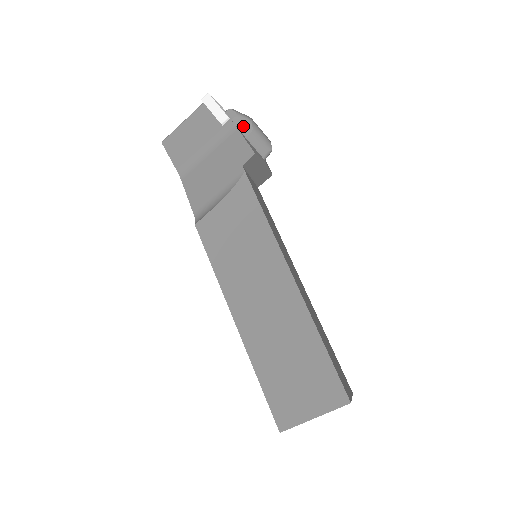
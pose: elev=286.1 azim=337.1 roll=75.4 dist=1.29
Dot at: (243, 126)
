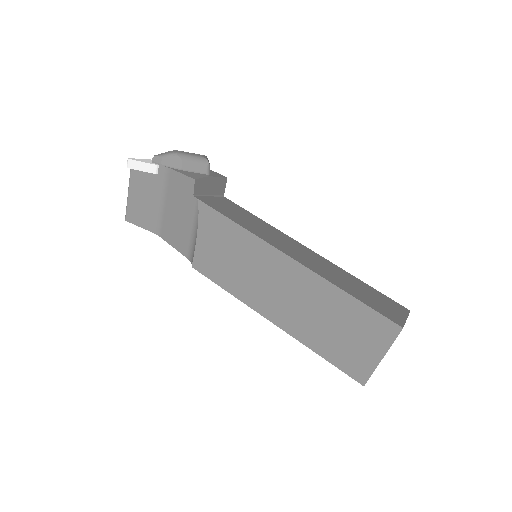
Dot at: (173, 163)
